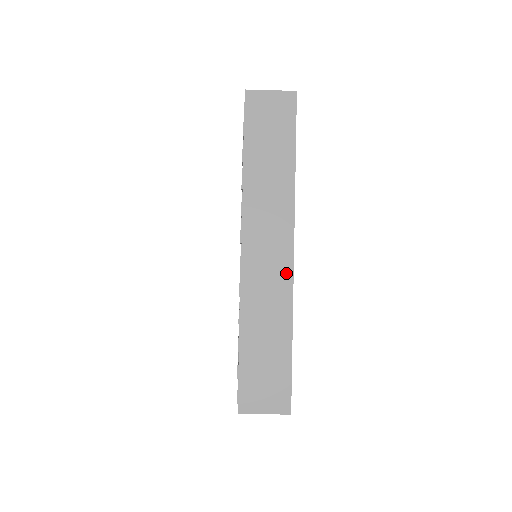
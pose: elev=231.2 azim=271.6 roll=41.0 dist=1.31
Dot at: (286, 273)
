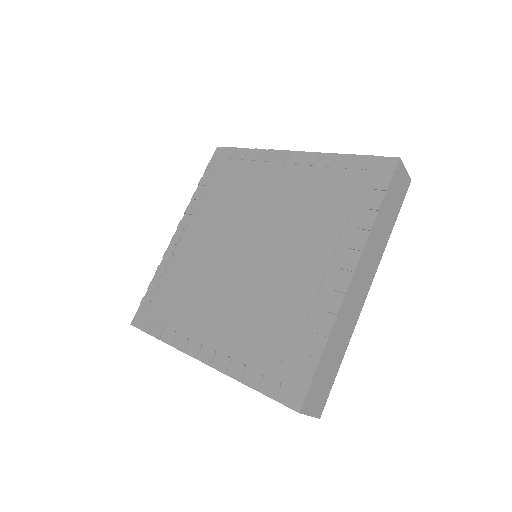
Dot at: (360, 308)
